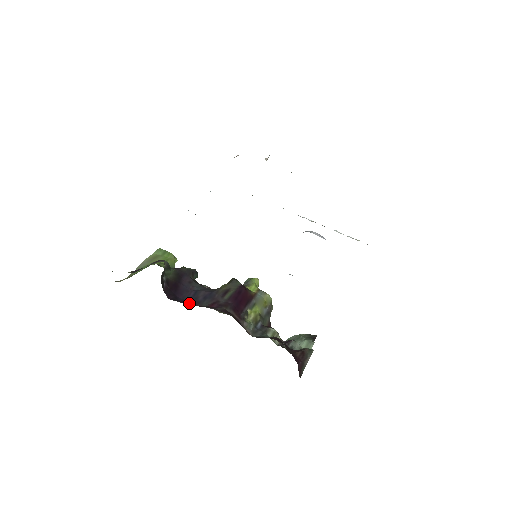
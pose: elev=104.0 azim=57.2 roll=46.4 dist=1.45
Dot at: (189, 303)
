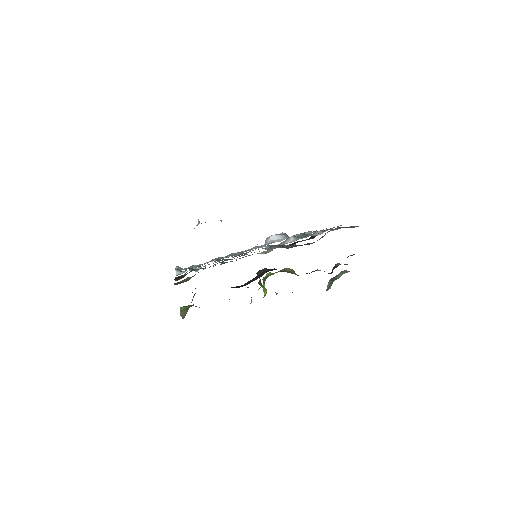
Dot at: (252, 281)
